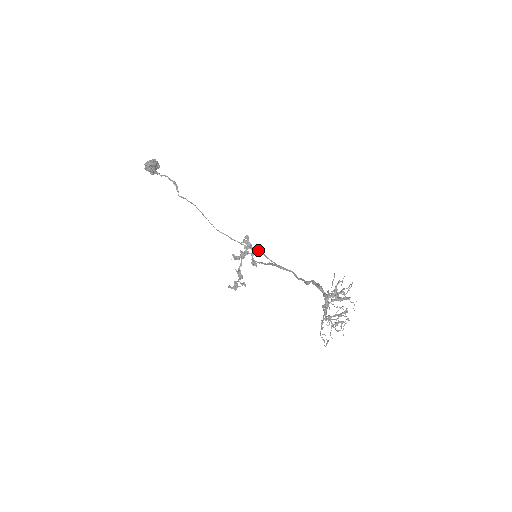
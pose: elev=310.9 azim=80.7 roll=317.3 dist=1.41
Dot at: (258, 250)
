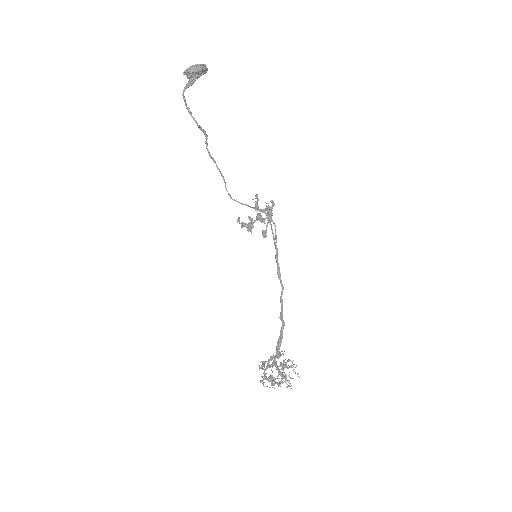
Dot at: occluded
